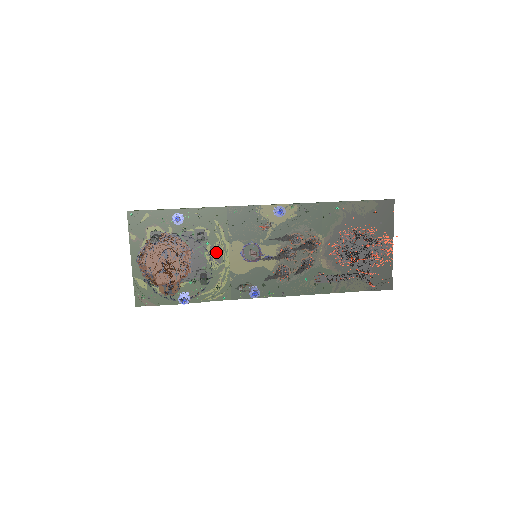
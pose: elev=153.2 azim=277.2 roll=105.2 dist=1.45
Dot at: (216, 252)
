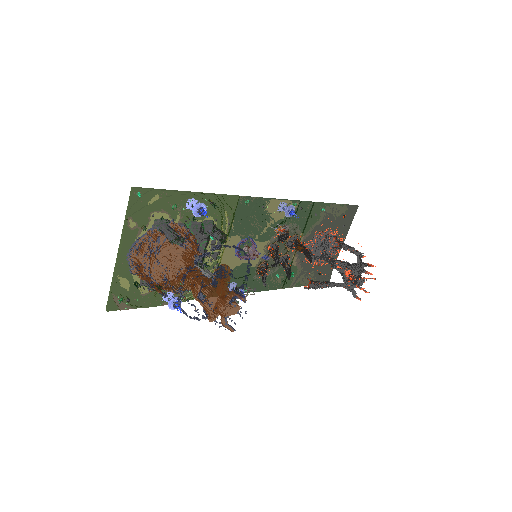
Dot at: (215, 247)
